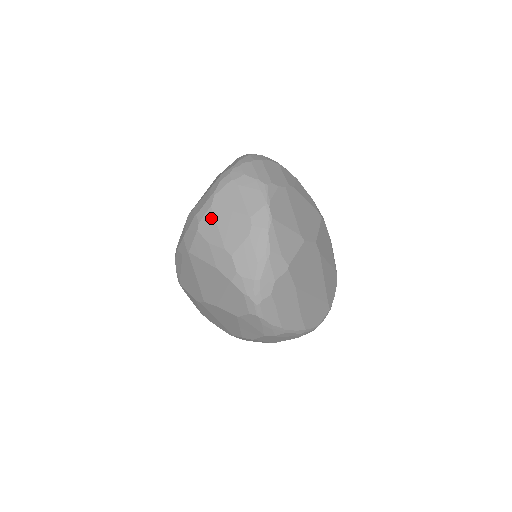
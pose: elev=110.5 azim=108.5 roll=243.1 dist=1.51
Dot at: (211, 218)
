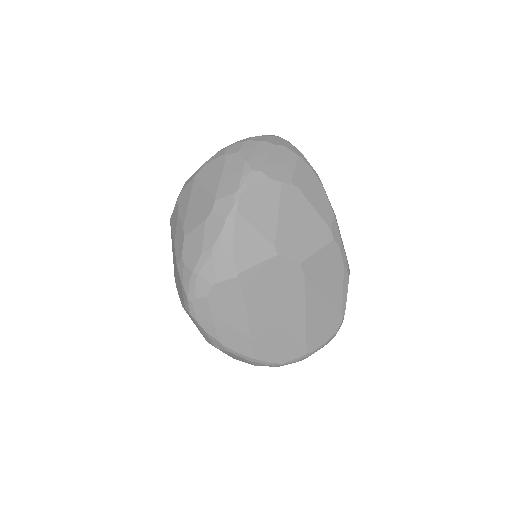
Dot at: (189, 189)
